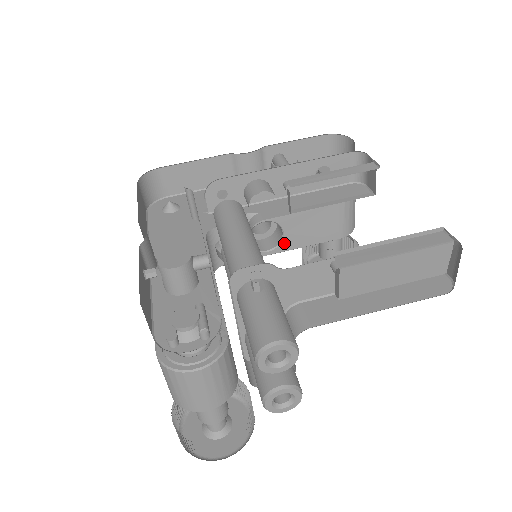
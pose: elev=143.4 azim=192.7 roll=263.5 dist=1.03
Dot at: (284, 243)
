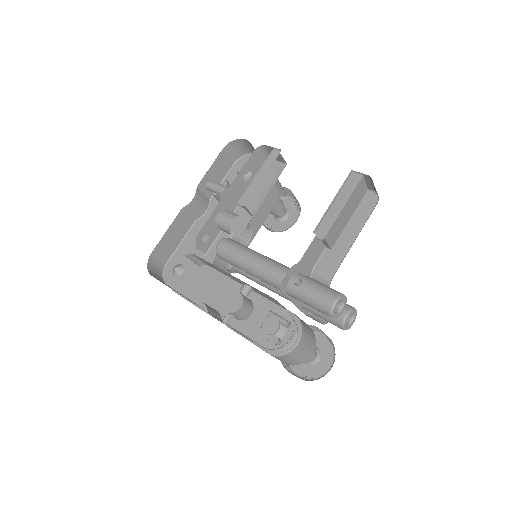
Dot at: (254, 230)
